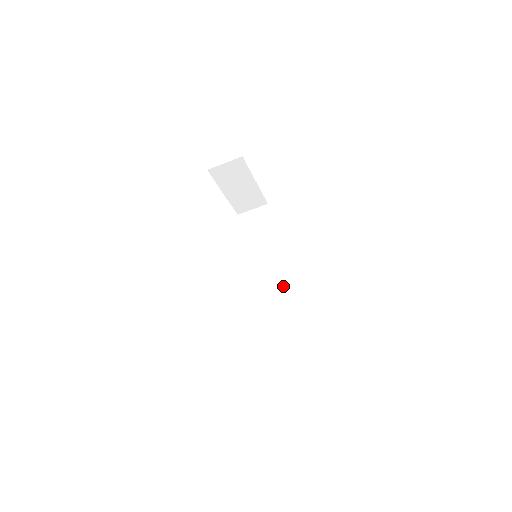
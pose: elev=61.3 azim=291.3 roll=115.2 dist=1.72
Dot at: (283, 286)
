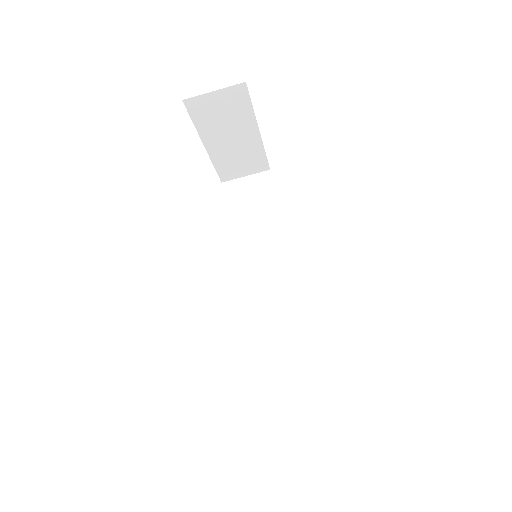
Dot at: (291, 304)
